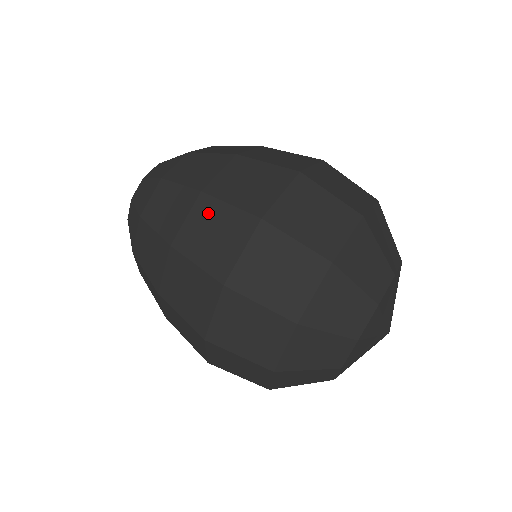
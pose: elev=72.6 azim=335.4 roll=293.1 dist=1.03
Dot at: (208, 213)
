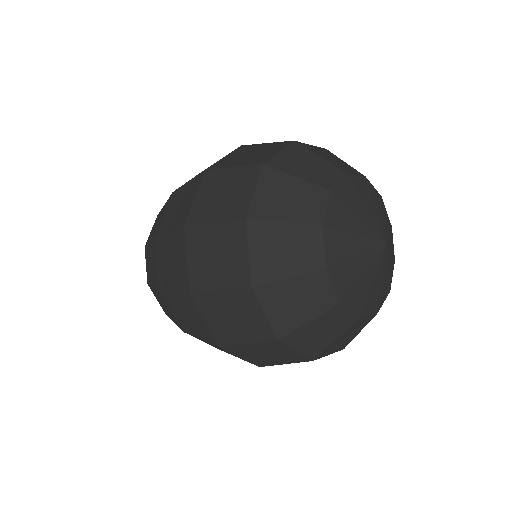
Dot at: (163, 248)
